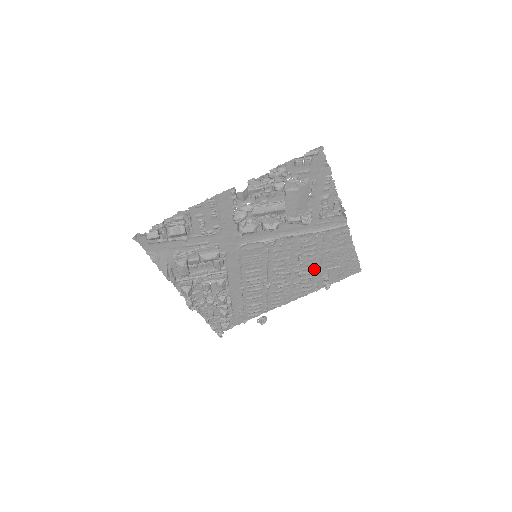
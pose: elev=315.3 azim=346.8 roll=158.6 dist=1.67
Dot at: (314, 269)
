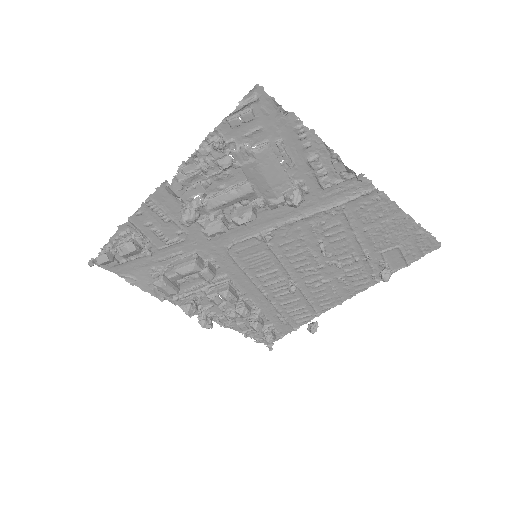
Dot at: (358, 256)
